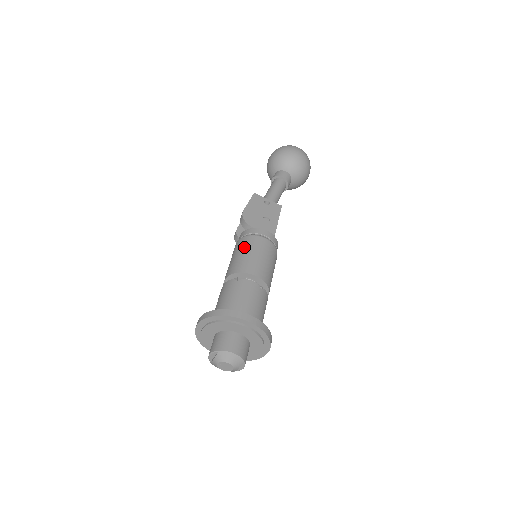
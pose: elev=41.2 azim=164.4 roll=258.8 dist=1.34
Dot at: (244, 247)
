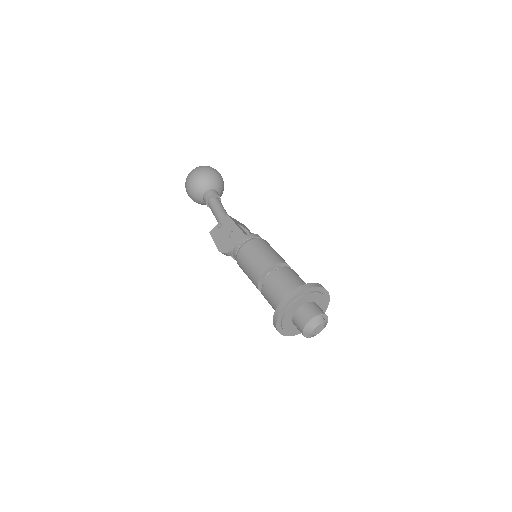
Dot at: (243, 266)
